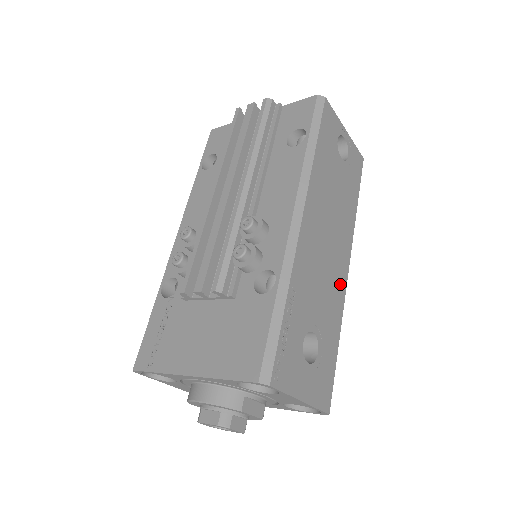
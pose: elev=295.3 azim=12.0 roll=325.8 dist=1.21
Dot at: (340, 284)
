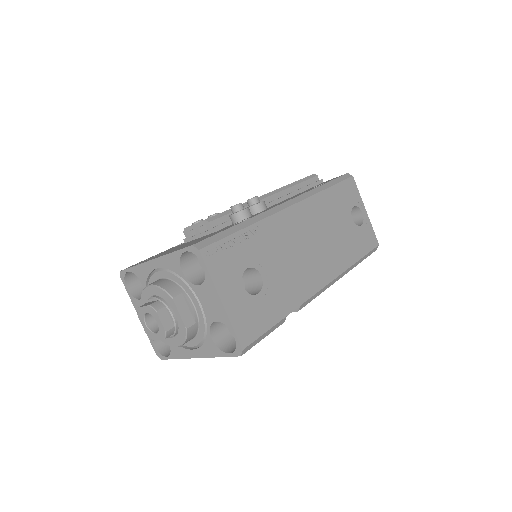
Dot at: (309, 284)
